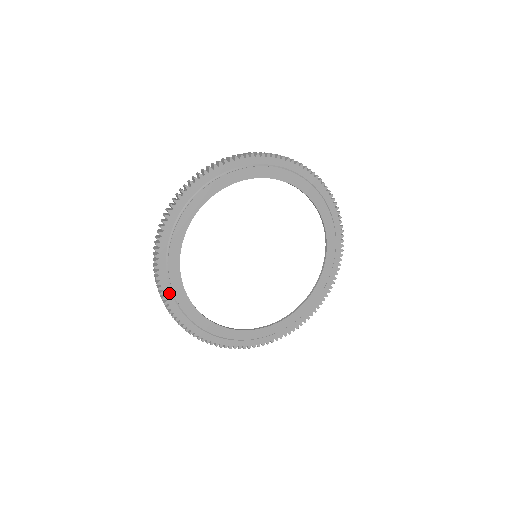
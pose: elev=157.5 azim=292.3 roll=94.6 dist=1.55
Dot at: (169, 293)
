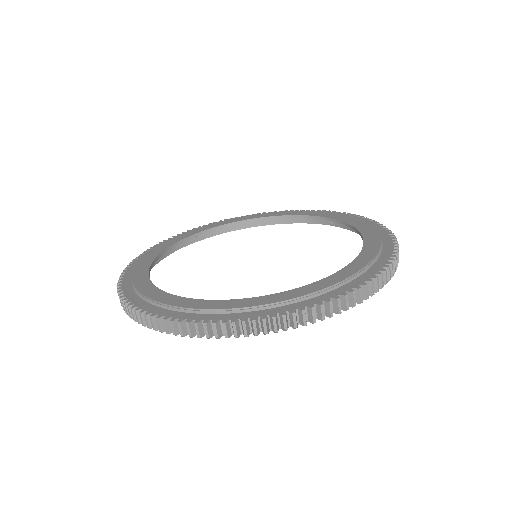
Dot at: (130, 276)
